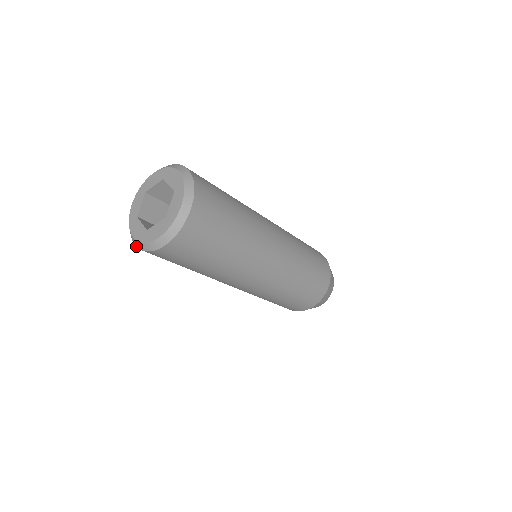
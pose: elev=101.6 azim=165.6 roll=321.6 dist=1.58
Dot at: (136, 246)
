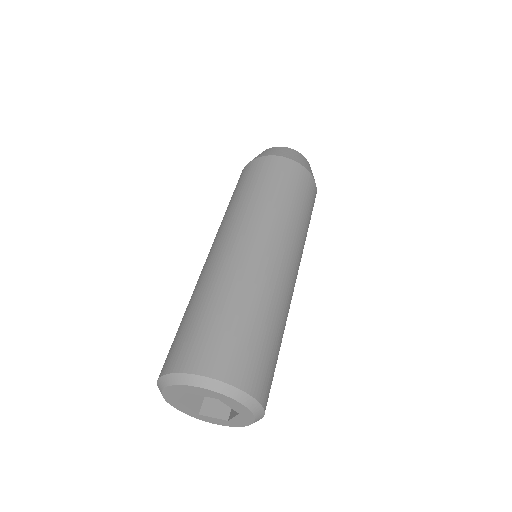
Dot at: occluded
